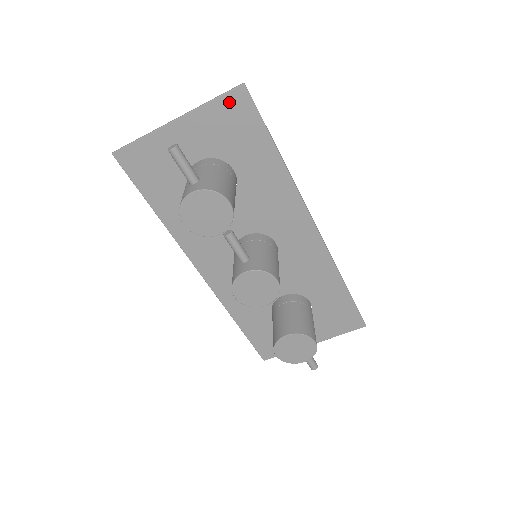
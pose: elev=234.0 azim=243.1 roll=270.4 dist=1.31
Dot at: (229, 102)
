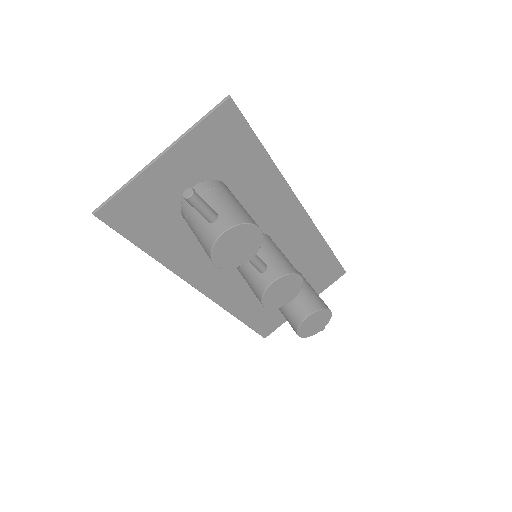
Dot at: (216, 120)
